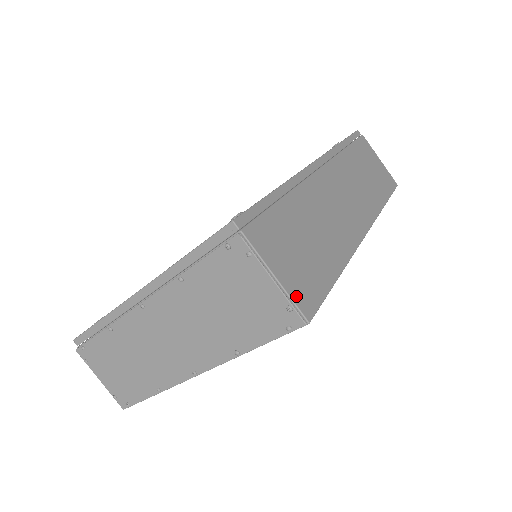
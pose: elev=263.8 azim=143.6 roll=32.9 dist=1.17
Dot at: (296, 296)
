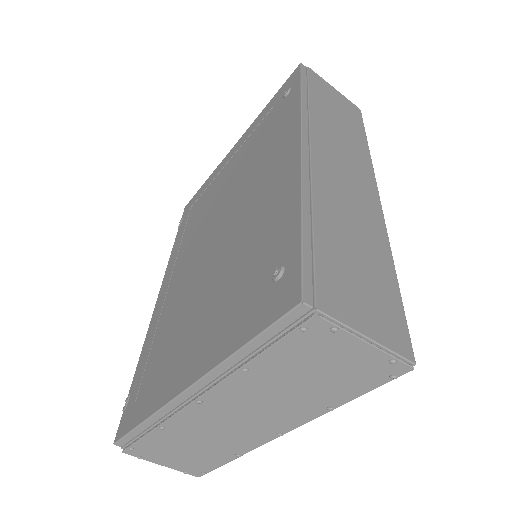
Dot at: (392, 343)
